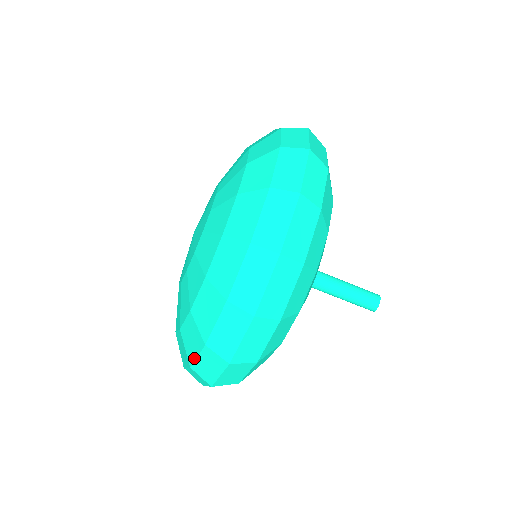
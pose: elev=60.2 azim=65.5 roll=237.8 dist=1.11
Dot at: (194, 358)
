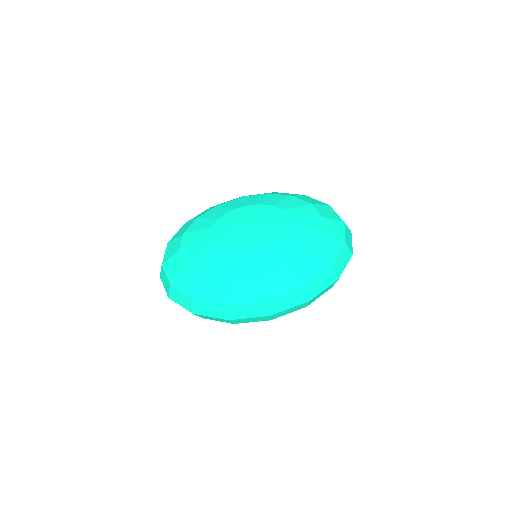
Dot at: (178, 288)
